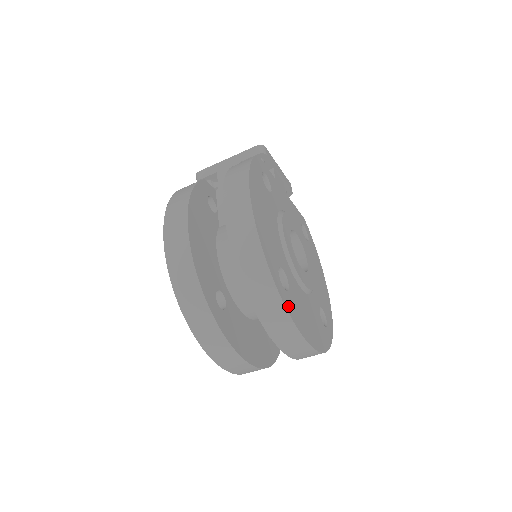
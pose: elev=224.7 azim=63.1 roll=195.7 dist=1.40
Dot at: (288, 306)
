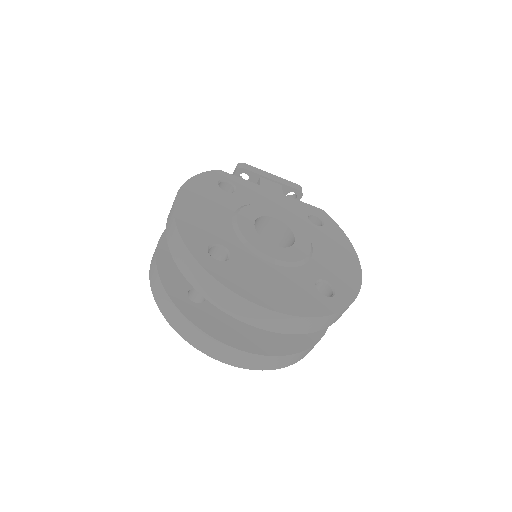
Dot at: (216, 272)
